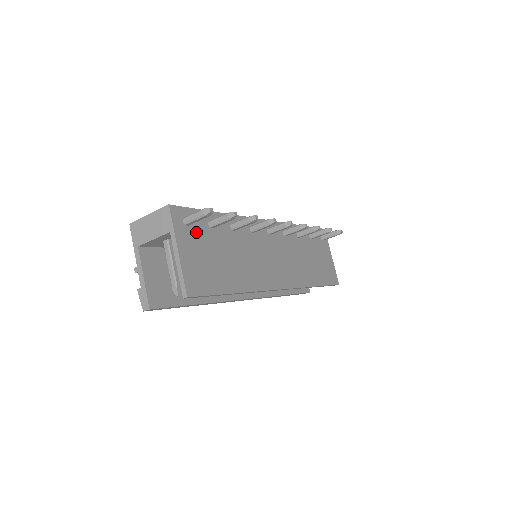
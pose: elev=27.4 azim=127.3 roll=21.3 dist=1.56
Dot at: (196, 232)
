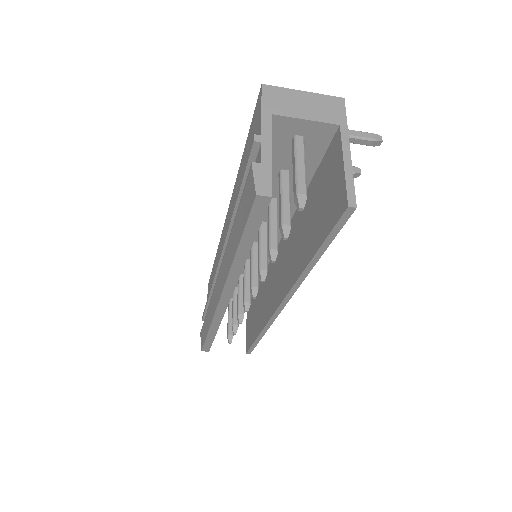
Dot at: occluded
